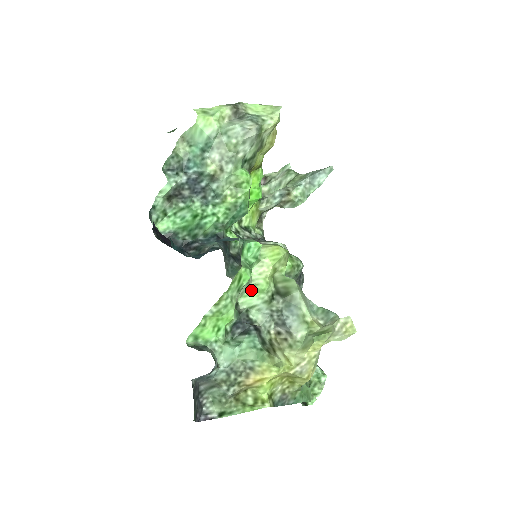
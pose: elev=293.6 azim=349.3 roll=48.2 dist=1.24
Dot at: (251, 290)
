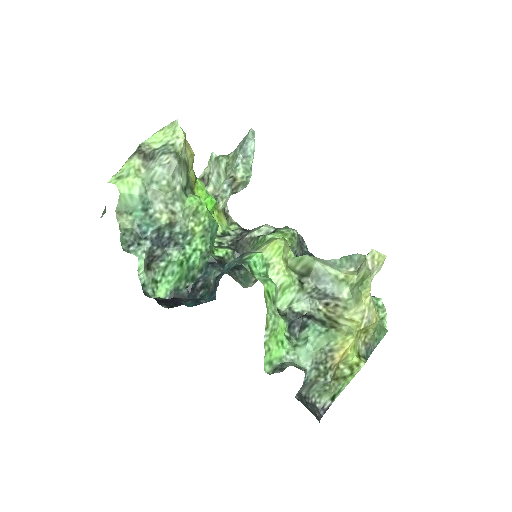
Dot at: (280, 292)
